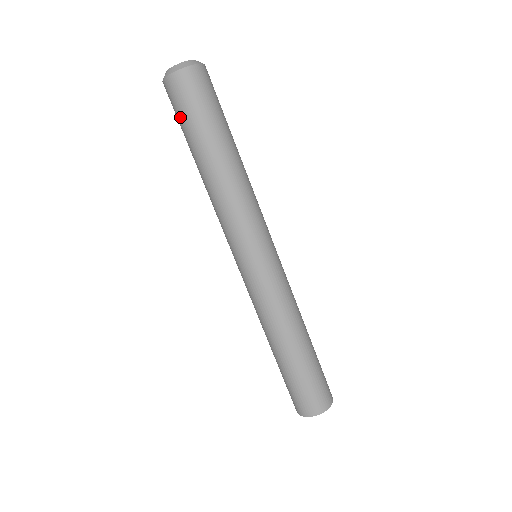
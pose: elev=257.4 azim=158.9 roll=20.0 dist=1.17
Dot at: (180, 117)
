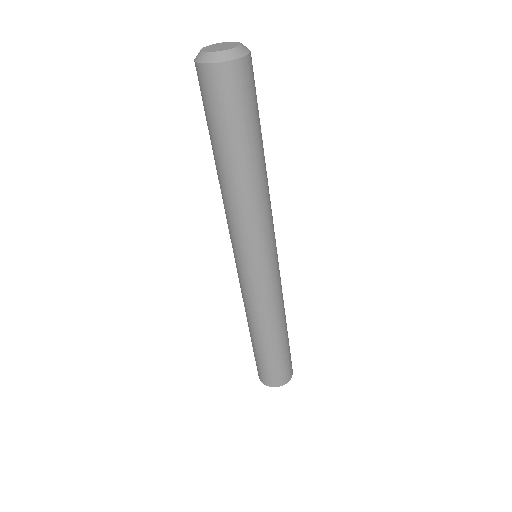
Dot at: (208, 112)
